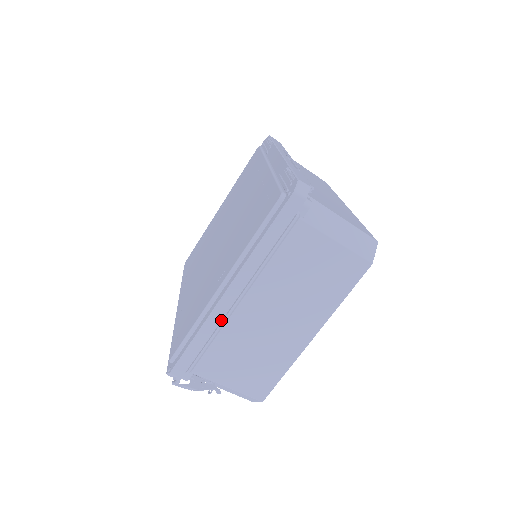
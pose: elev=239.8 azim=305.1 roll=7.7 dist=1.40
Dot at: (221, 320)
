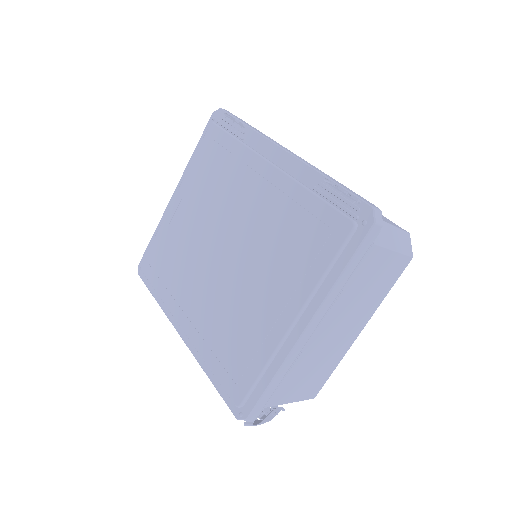
Dot at: (297, 356)
